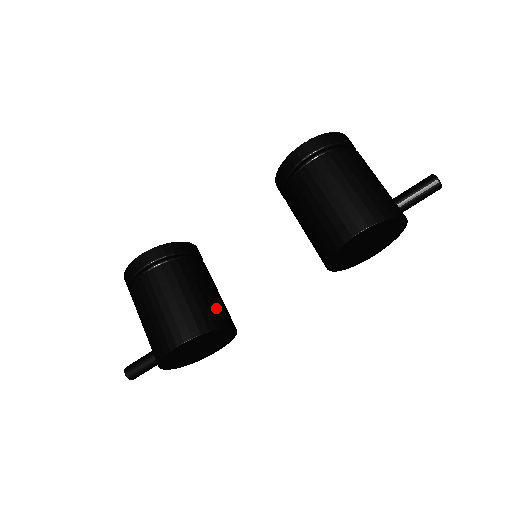
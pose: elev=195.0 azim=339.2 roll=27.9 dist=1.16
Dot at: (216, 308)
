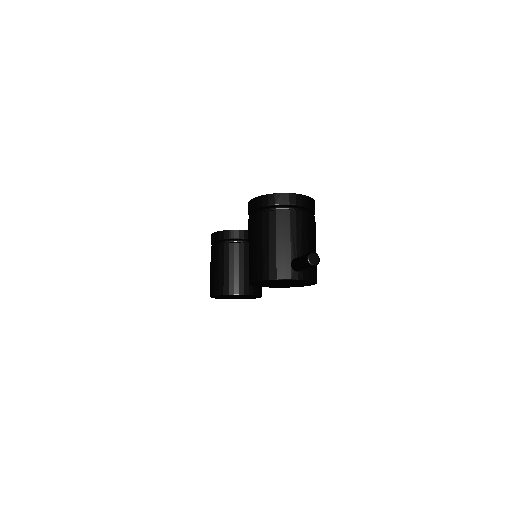
Dot at: (235, 280)
